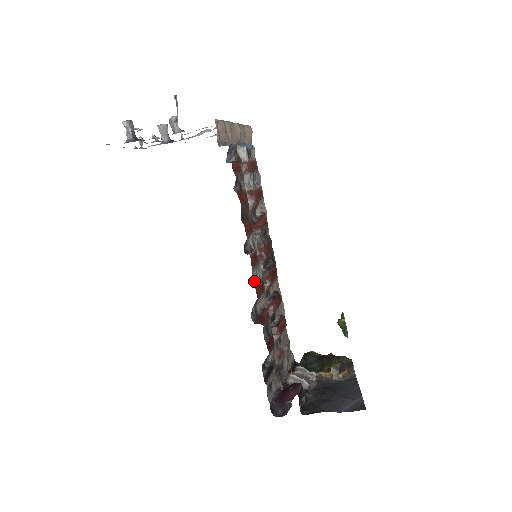
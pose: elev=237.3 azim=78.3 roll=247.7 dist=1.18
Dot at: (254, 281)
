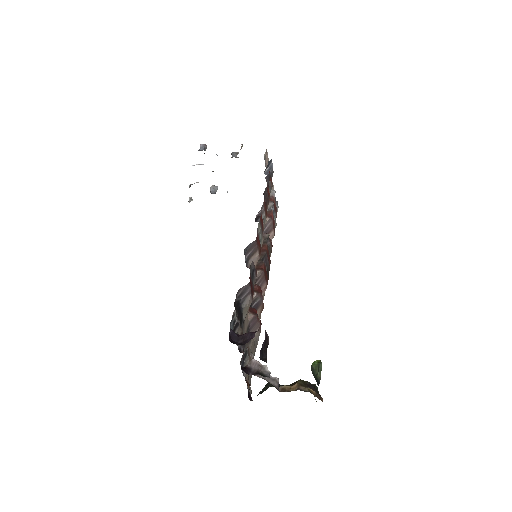
Dot at: (258, 230)
